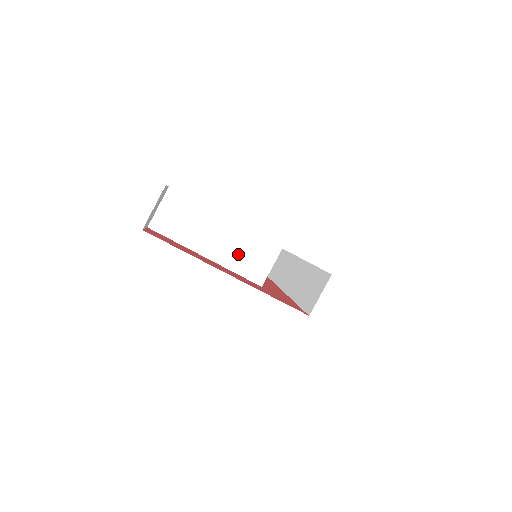
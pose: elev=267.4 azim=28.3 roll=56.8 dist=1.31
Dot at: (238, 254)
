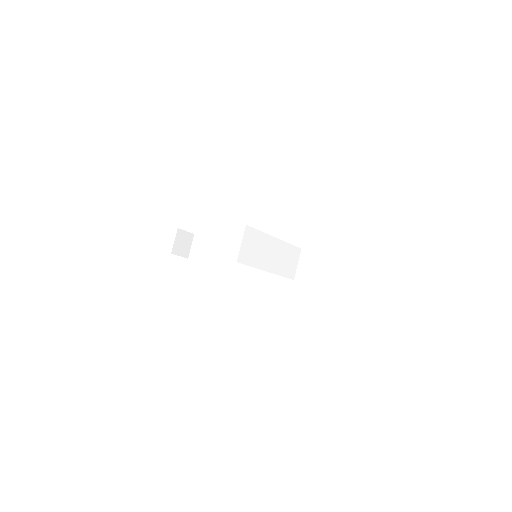
Dot at: (283, 262)
